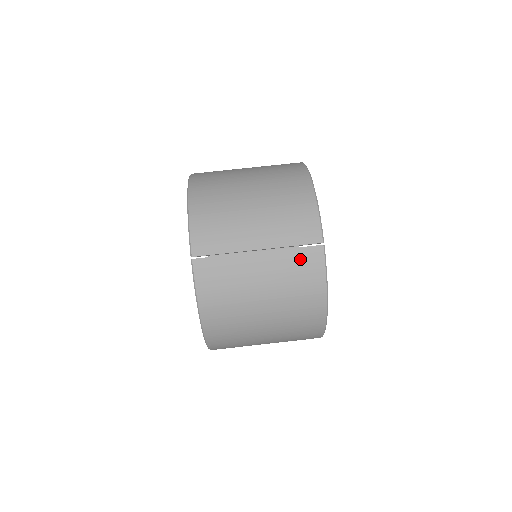
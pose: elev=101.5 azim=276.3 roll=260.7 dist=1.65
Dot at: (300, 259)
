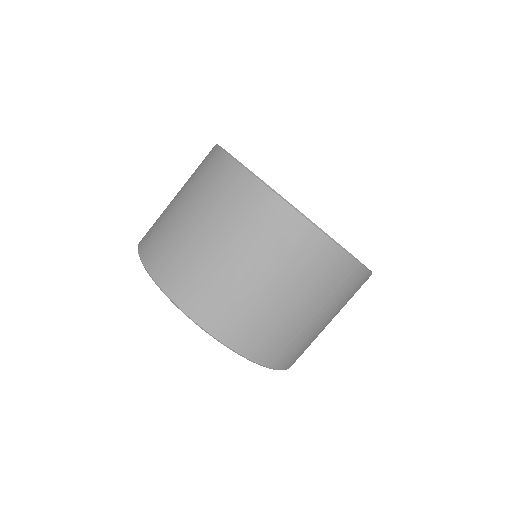
Dot at: (347, 287)
